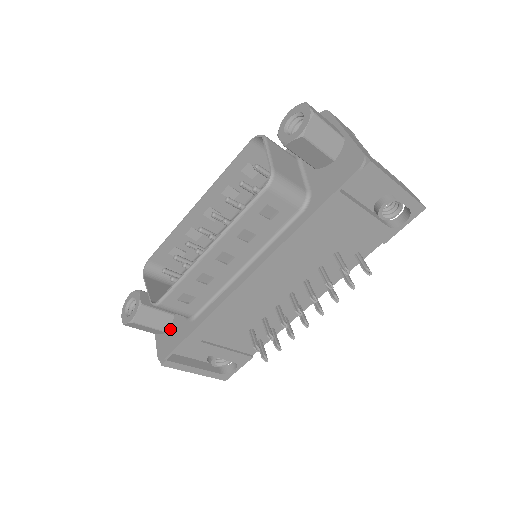
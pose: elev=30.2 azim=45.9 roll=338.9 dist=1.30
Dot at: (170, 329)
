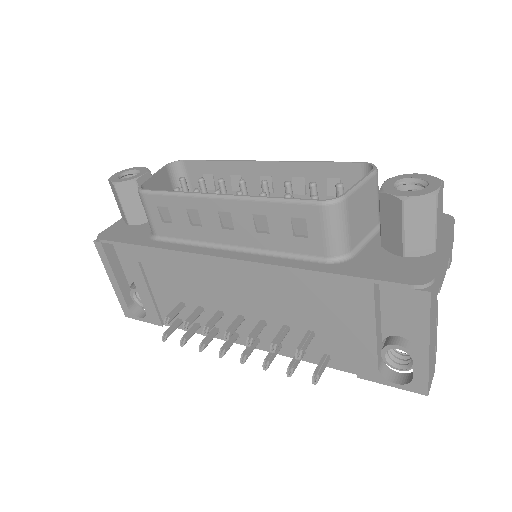
Dot at: (134, 226)
